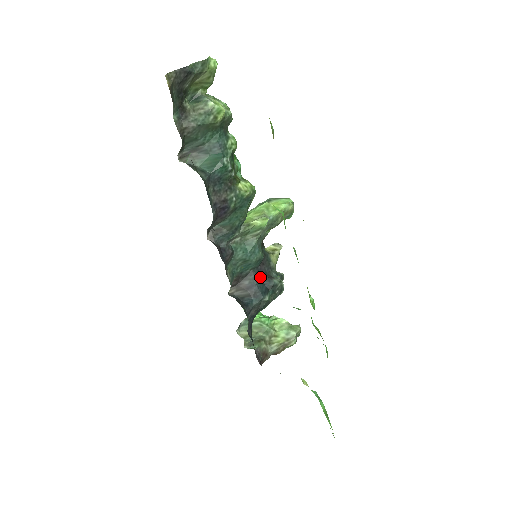
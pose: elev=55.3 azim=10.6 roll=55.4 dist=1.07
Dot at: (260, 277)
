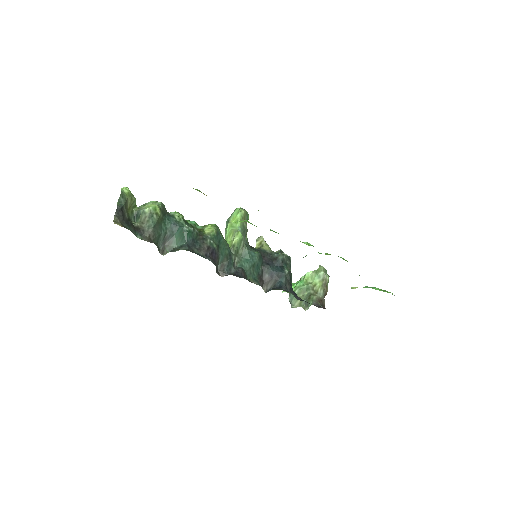
Dot at: (270, 265)
